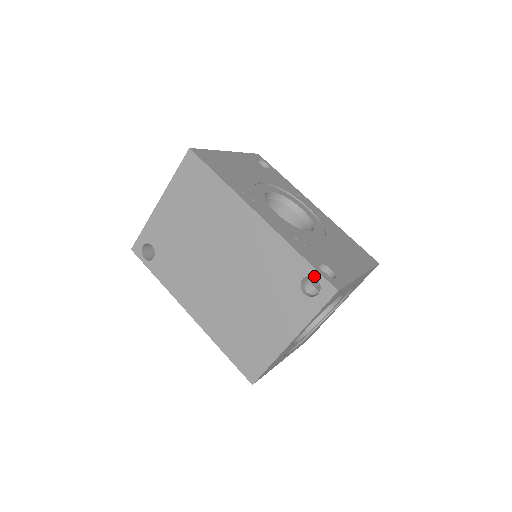
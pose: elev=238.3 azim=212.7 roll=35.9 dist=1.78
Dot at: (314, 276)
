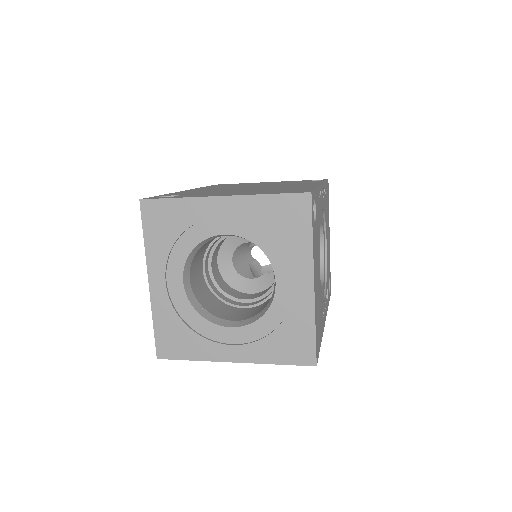
Dot at: occluded
